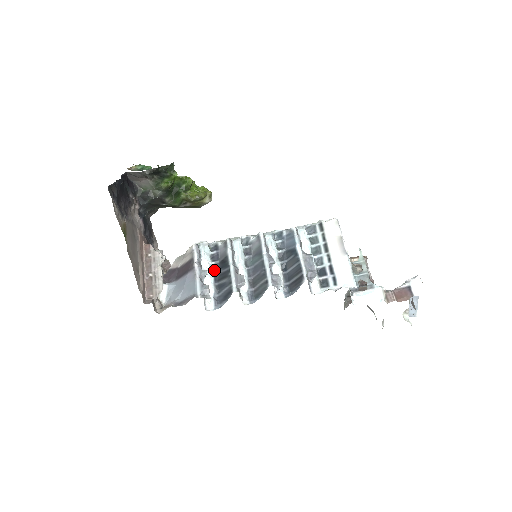
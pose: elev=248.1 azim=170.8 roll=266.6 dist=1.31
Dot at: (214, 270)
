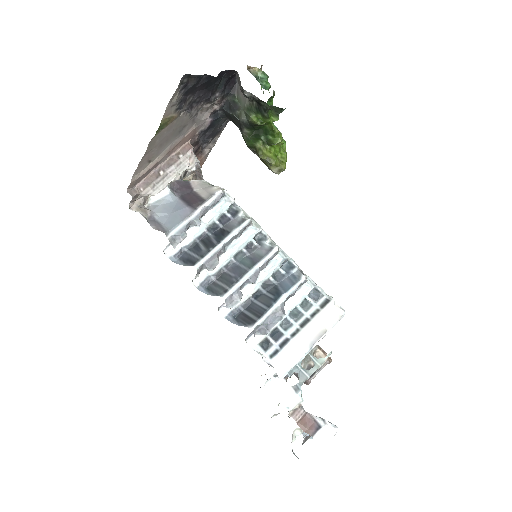
Dot at: (210, 228)
